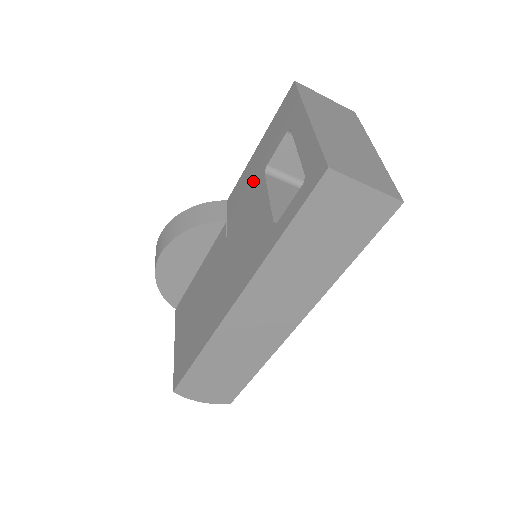
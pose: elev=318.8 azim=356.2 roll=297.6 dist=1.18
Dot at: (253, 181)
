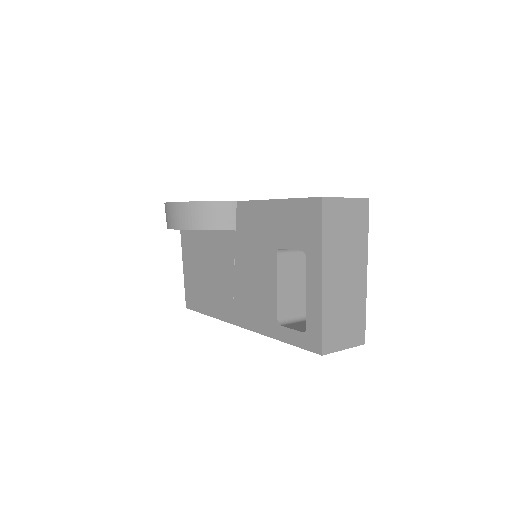
Dot at: (265, 239)
